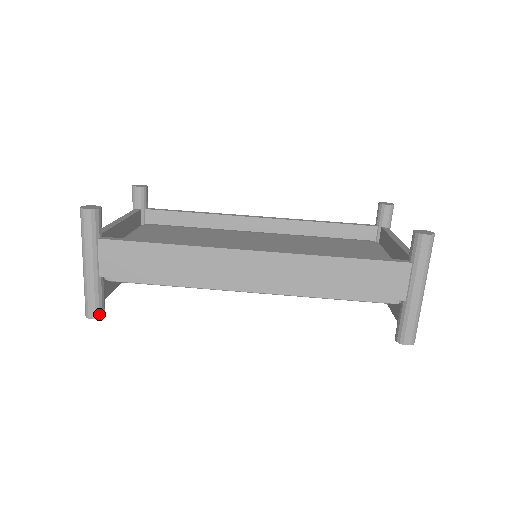
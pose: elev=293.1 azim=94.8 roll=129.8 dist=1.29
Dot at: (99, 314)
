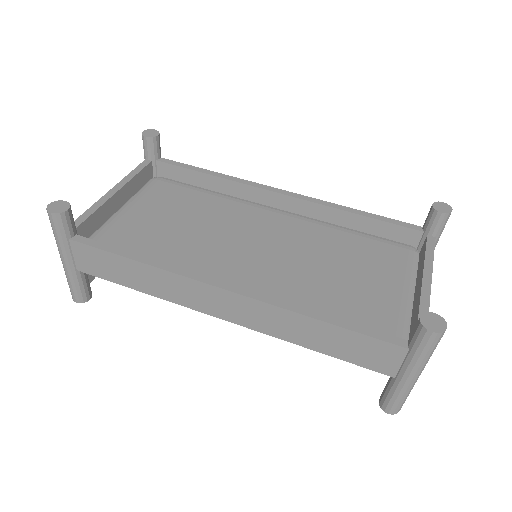
Dot at: (83, 299)
